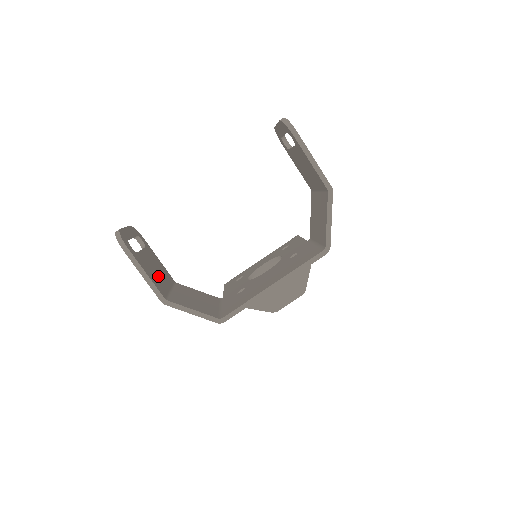
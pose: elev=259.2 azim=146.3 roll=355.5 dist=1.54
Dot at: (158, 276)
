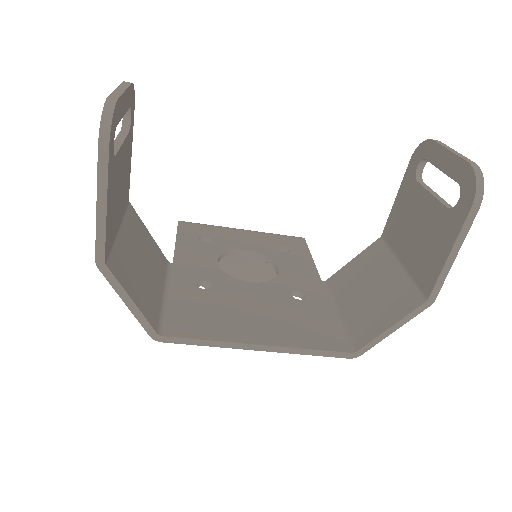
Dot at: (117, 202)
